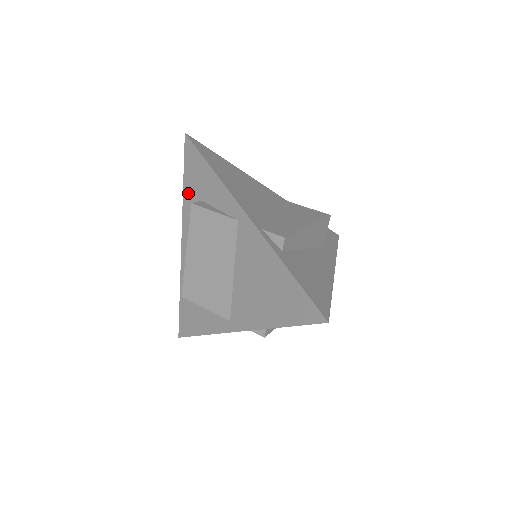
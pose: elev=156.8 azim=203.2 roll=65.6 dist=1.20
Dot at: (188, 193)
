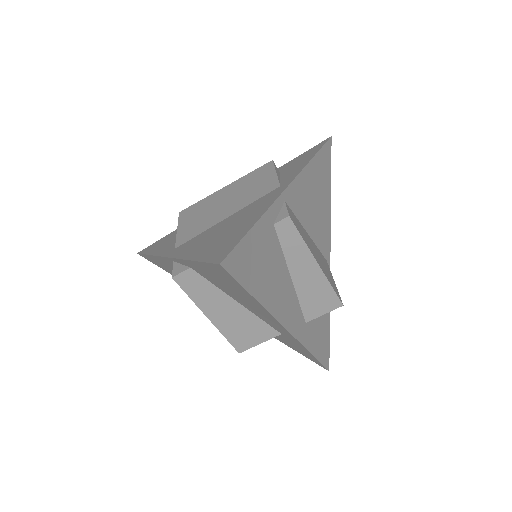
Dot at: (281, 168)
